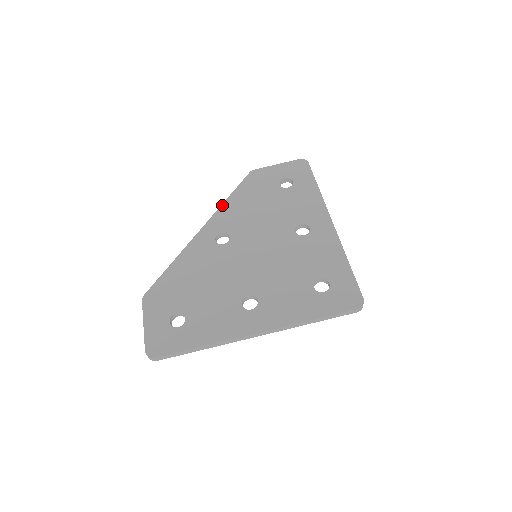
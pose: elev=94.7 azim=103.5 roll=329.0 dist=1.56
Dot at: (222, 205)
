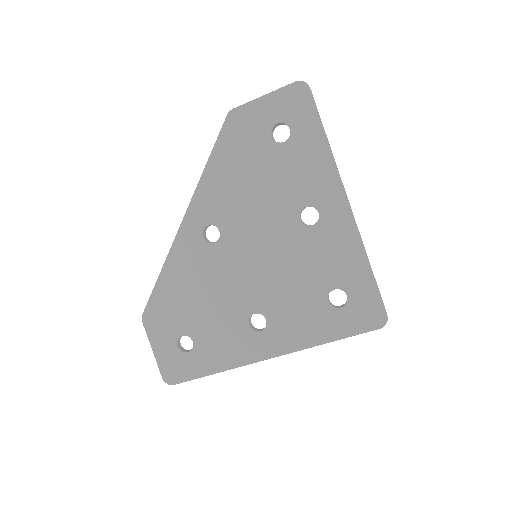
Dot at: (200, 179)
